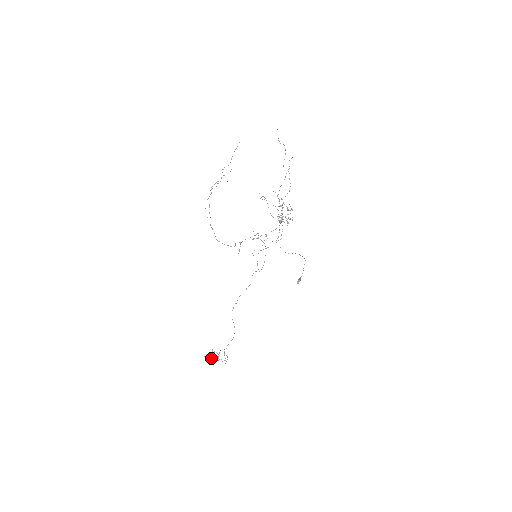
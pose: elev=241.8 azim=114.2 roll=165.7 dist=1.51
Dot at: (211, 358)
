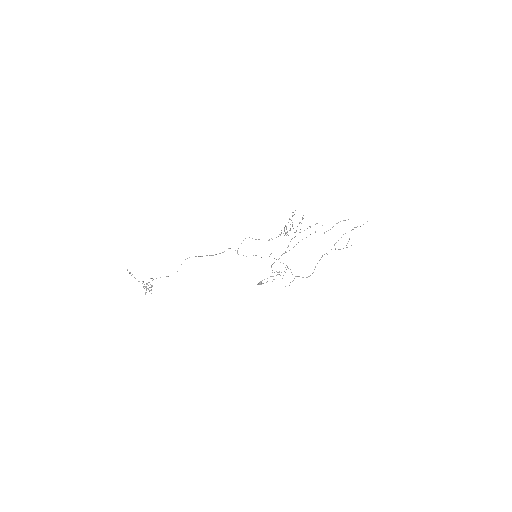
Dot at: occluded
